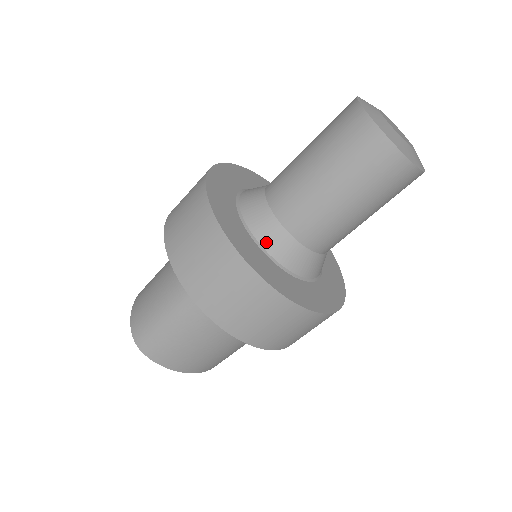
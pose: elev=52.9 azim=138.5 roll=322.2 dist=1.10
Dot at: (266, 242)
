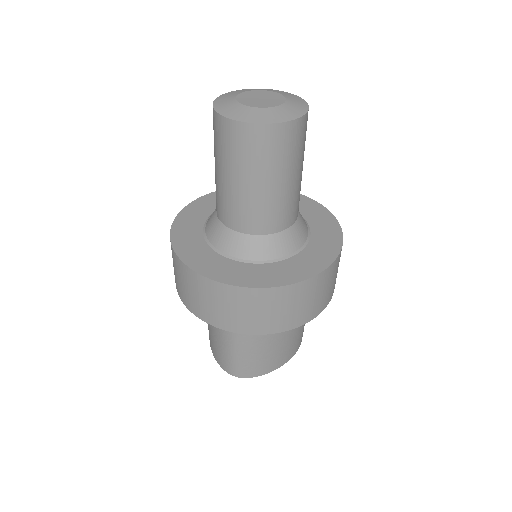
Dot at: (246, 255)
